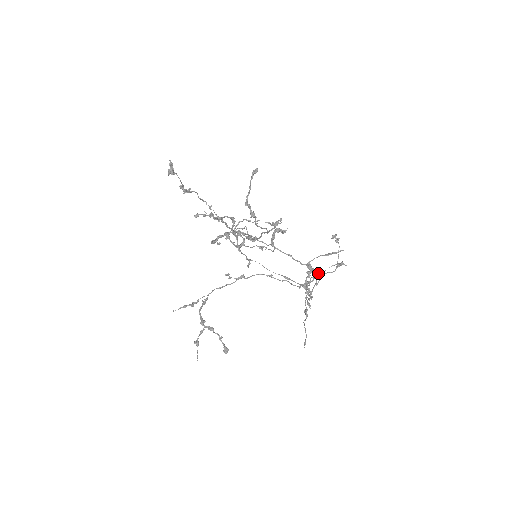
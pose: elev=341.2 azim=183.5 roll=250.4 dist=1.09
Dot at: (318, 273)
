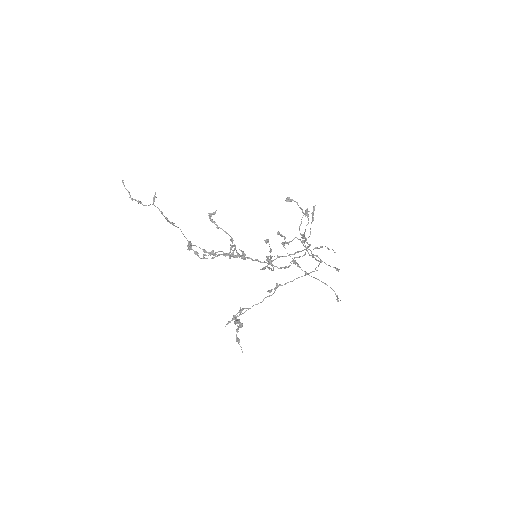
Dot at: (304, 234)
